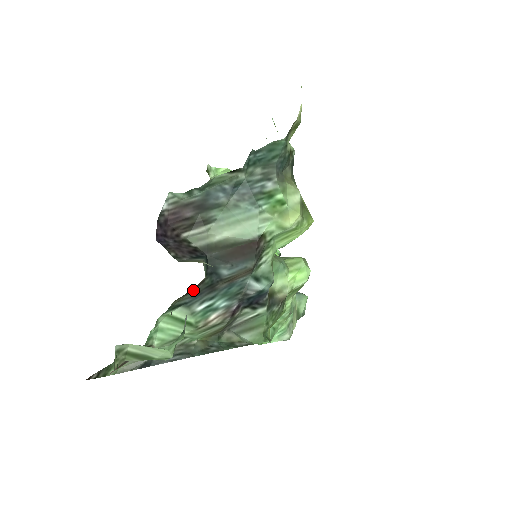
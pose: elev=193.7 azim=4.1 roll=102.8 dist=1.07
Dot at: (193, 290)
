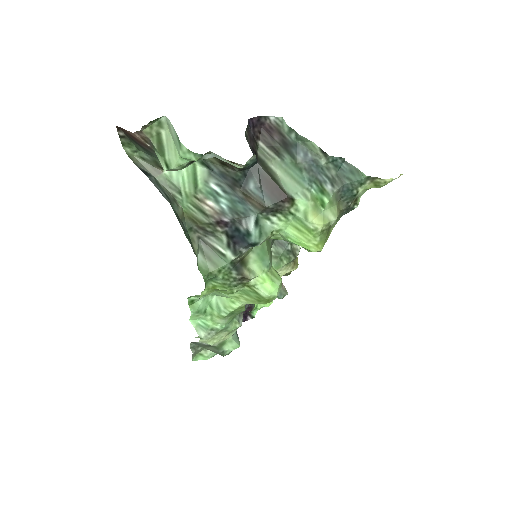
Dot at: (226, 168)
